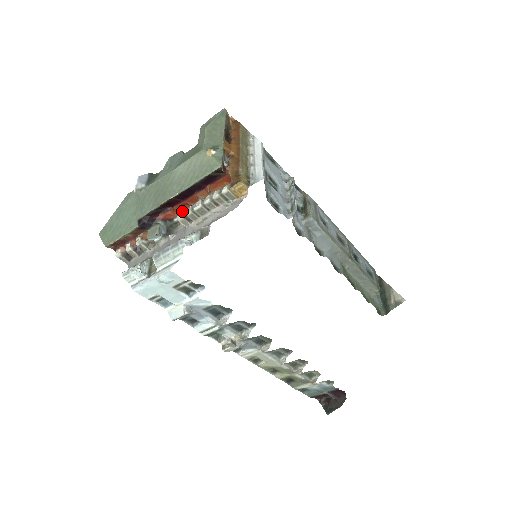
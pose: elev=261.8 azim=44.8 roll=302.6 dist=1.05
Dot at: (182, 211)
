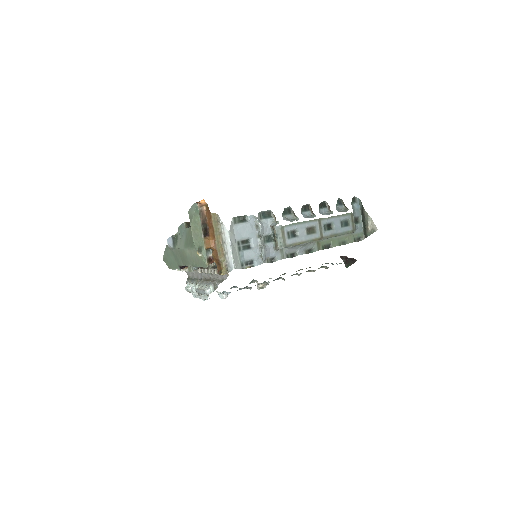
Dot at: occluded
